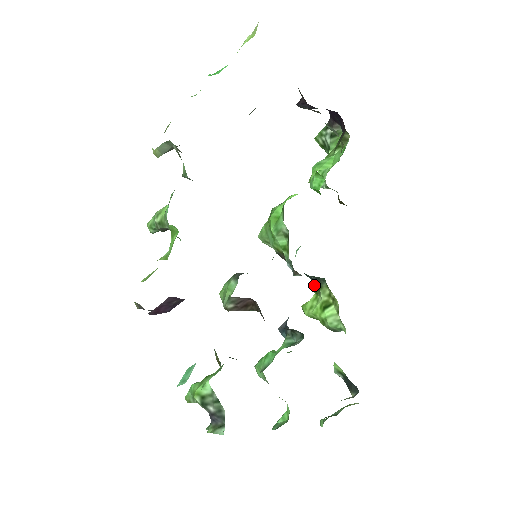
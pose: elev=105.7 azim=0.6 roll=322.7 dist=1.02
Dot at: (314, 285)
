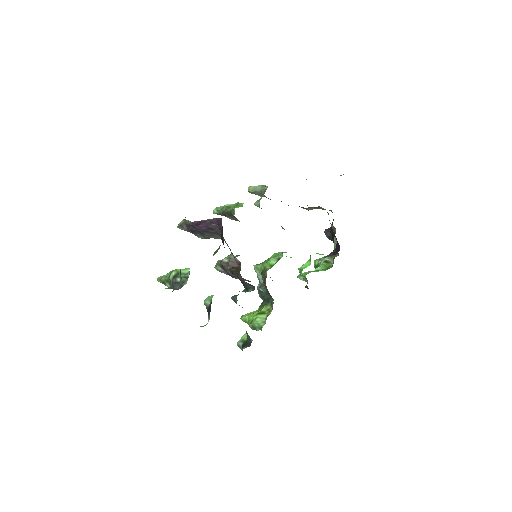
Dot at: (263, 302)
